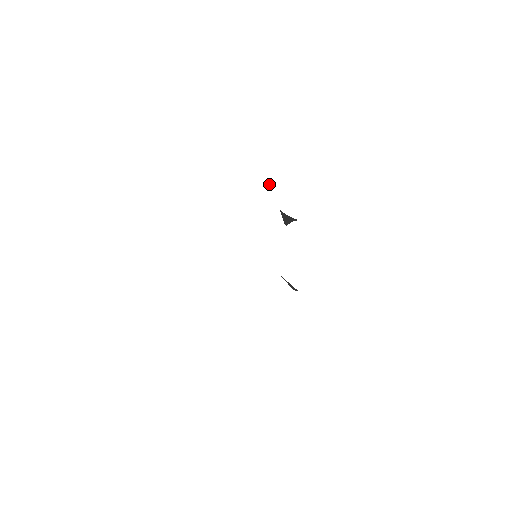
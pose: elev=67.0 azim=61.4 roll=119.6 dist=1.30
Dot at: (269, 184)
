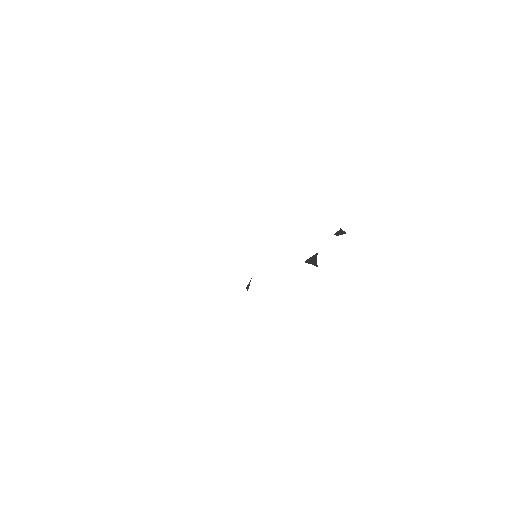
Dot at: (342, 234)
